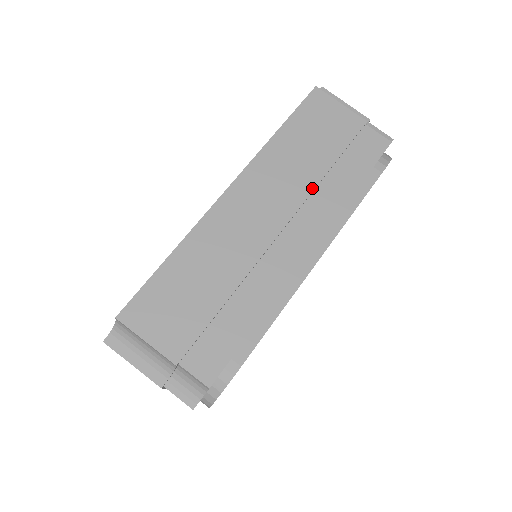
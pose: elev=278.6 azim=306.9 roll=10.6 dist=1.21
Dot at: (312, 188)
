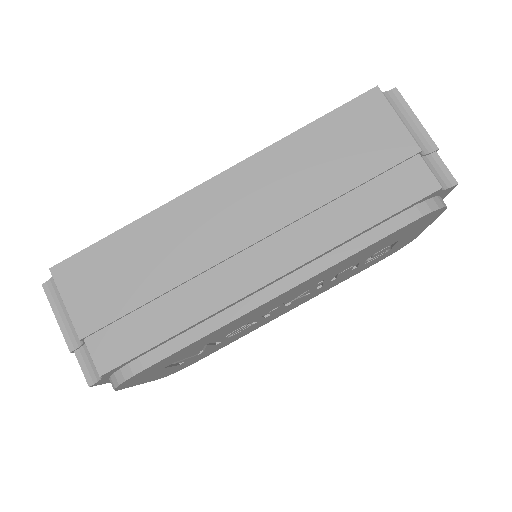
Dot at: (308, 210)
